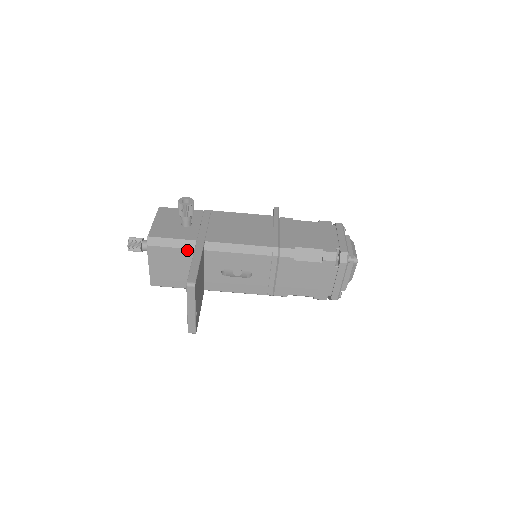
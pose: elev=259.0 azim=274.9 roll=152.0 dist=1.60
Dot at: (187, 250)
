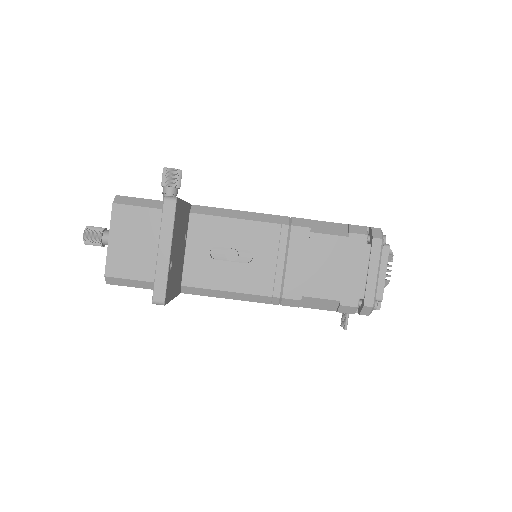
Dot at: occluded
